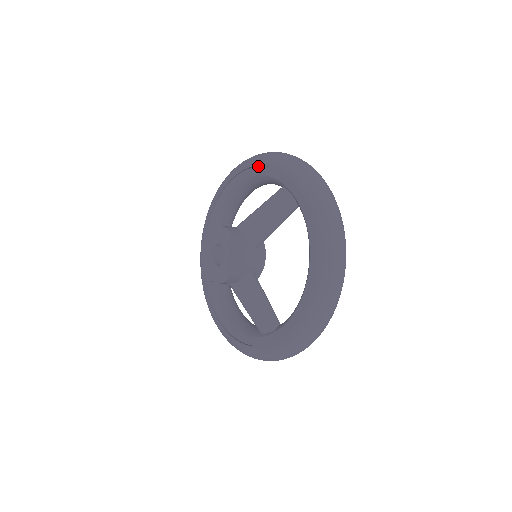
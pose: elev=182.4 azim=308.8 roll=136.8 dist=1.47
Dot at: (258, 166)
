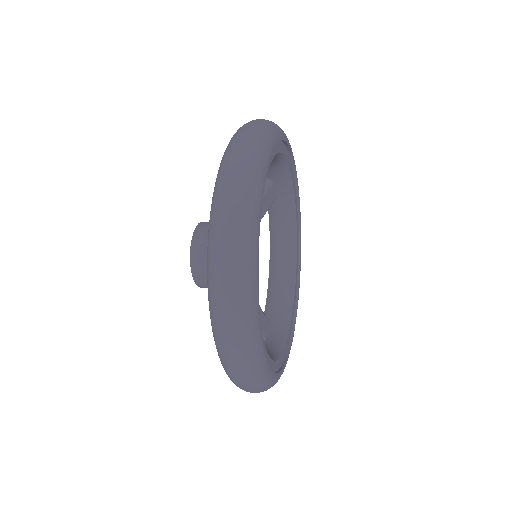
Dot at: occluded
